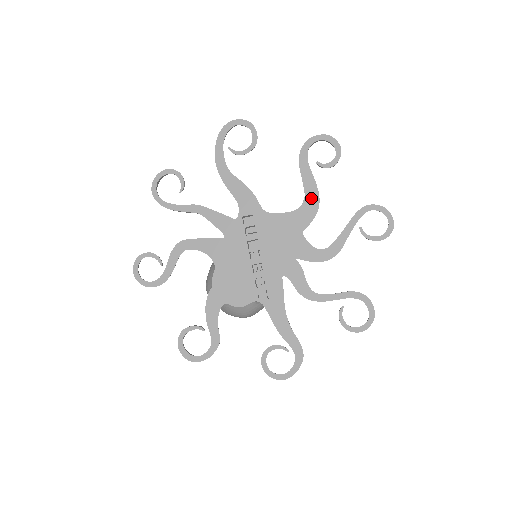
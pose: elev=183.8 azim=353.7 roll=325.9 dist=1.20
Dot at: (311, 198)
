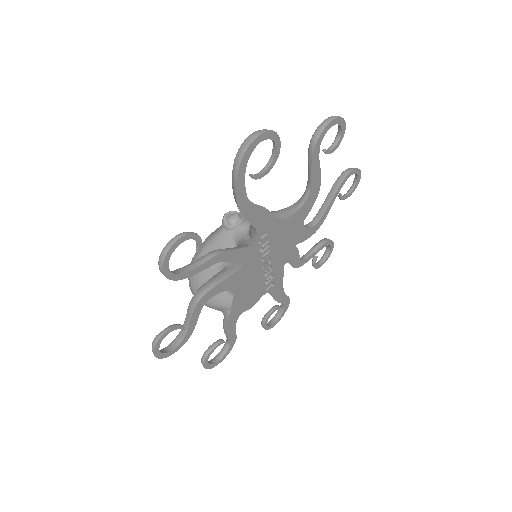
Dot at: (315, 189)
